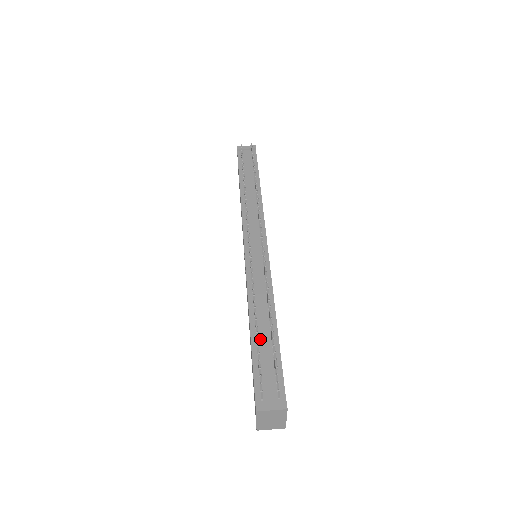
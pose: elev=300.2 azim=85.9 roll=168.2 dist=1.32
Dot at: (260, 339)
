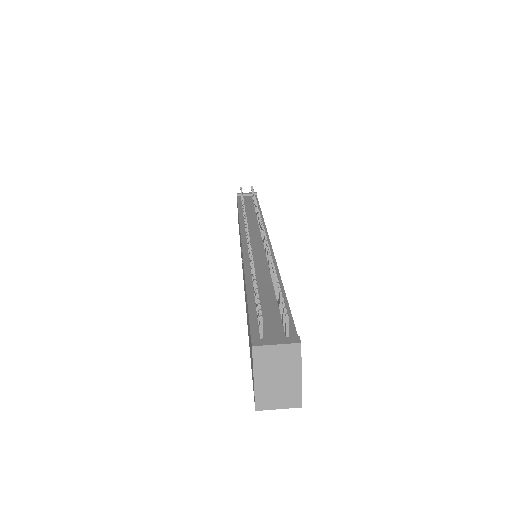
Dot at: (259, 293)
